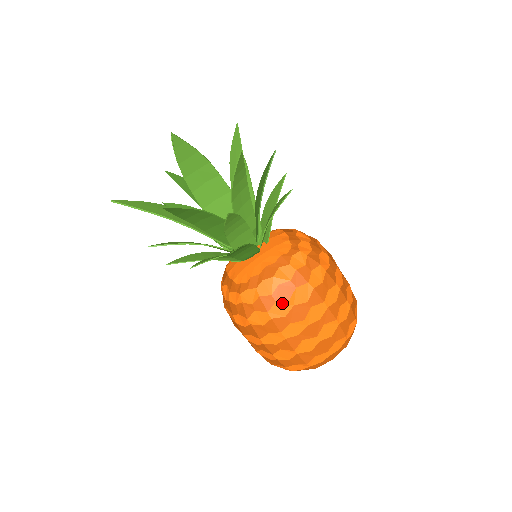
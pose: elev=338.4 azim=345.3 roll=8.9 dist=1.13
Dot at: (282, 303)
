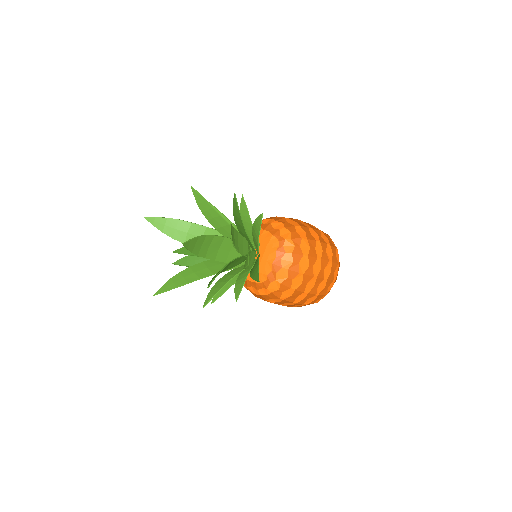
Dot at: (296, 278)
